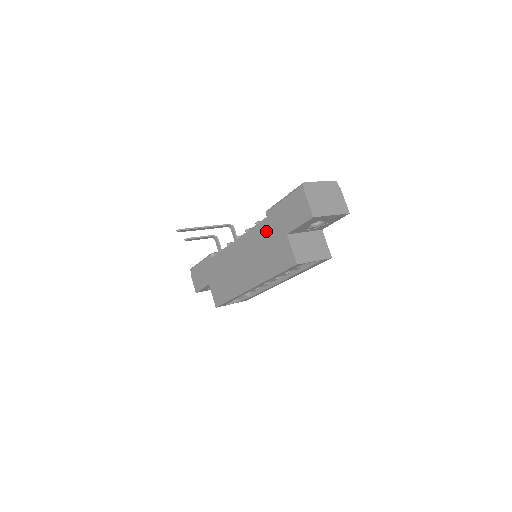
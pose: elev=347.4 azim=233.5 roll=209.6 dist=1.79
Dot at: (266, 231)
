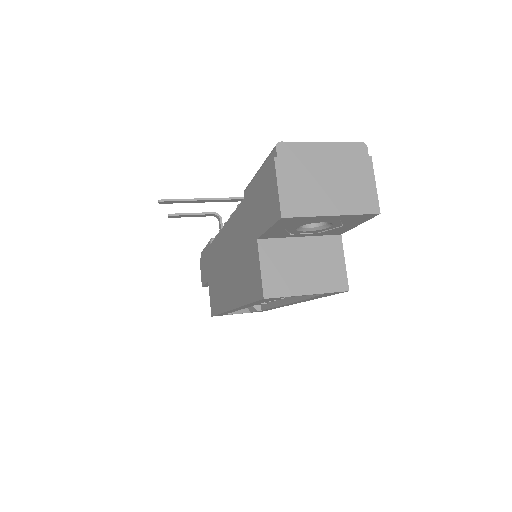
Dot at: (241, 224)
